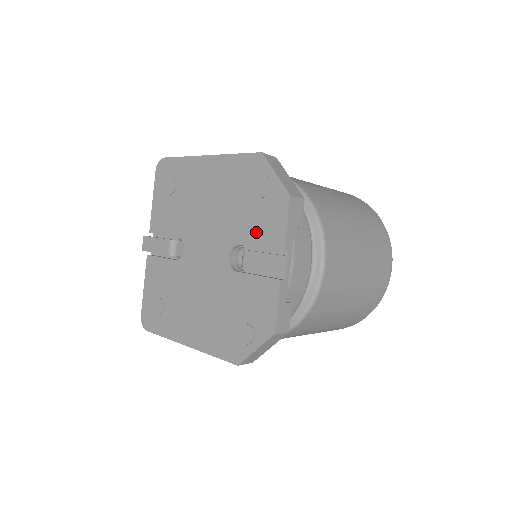
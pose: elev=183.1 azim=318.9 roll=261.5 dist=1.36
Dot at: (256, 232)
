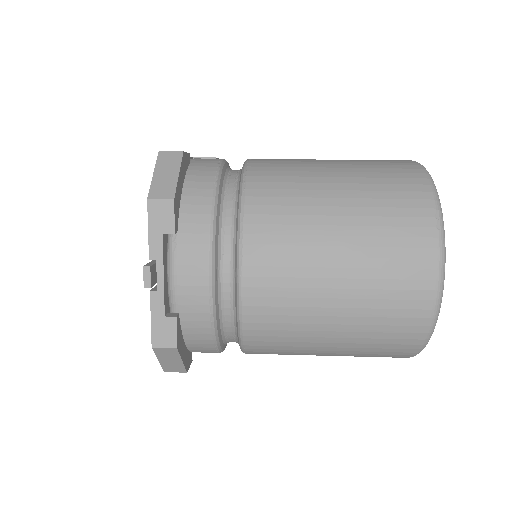
Dot at: occluded
